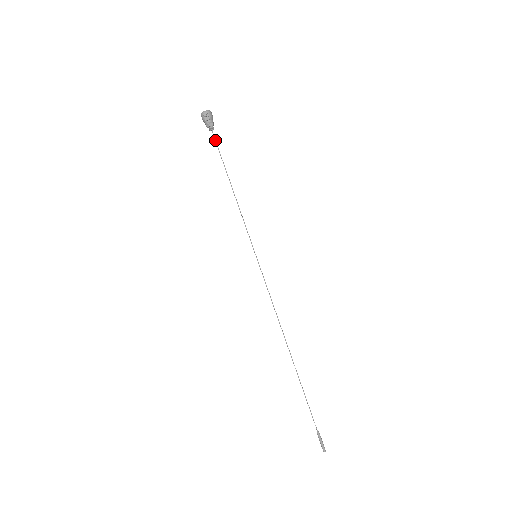
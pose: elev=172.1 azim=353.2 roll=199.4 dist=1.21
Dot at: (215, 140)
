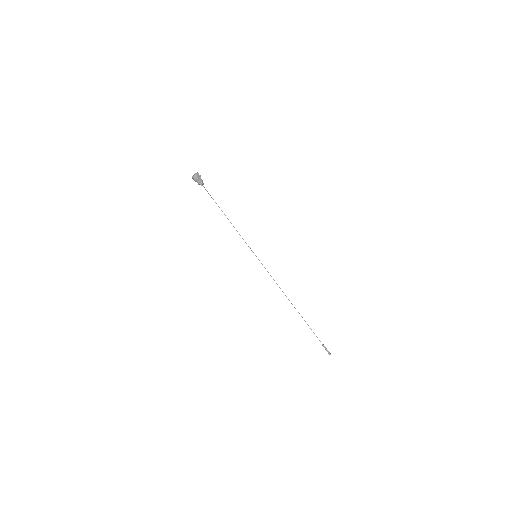
Dot at: (207, 191)
